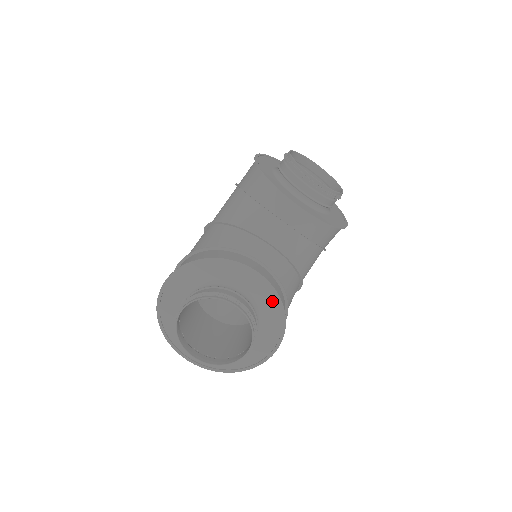
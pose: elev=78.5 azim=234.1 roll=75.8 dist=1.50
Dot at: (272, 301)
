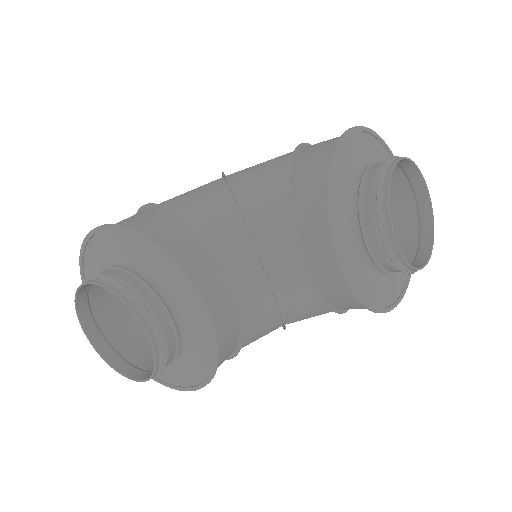
Dot at: (208, 350)
